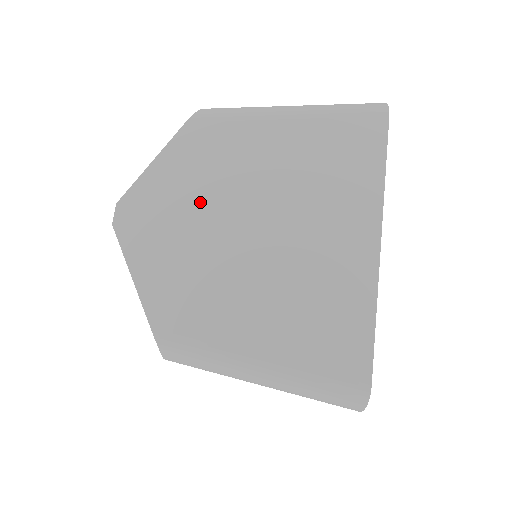
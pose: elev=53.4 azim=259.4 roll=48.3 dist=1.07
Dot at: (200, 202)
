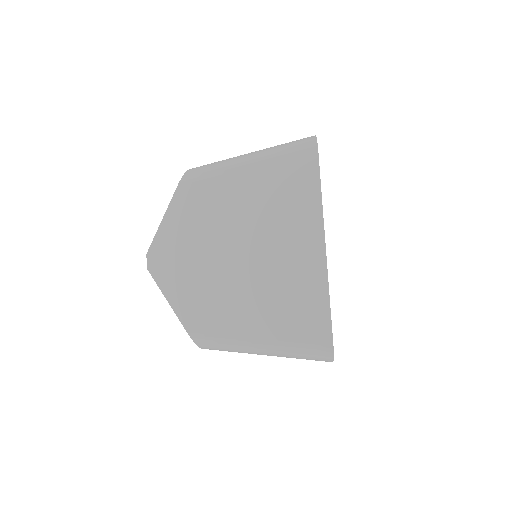
Dot at: (199, 242)
